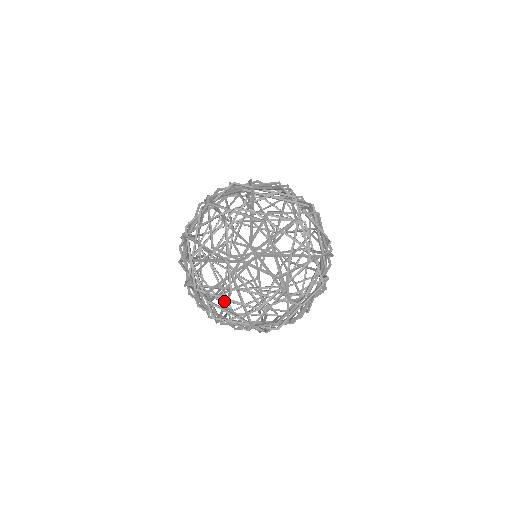
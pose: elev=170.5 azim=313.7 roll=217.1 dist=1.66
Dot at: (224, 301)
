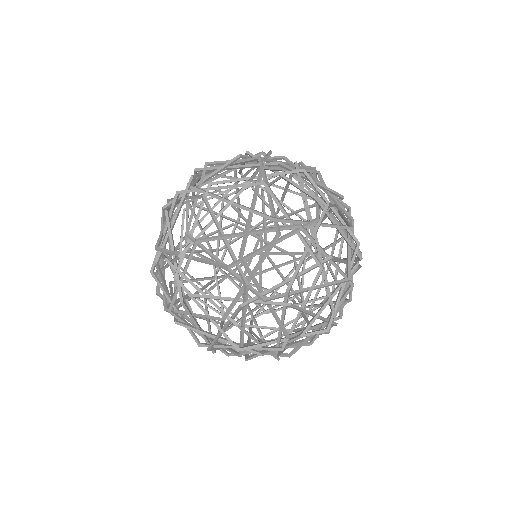
Dot at: occluded
